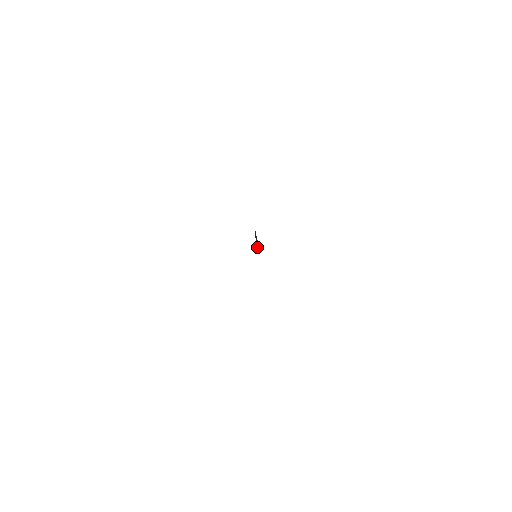
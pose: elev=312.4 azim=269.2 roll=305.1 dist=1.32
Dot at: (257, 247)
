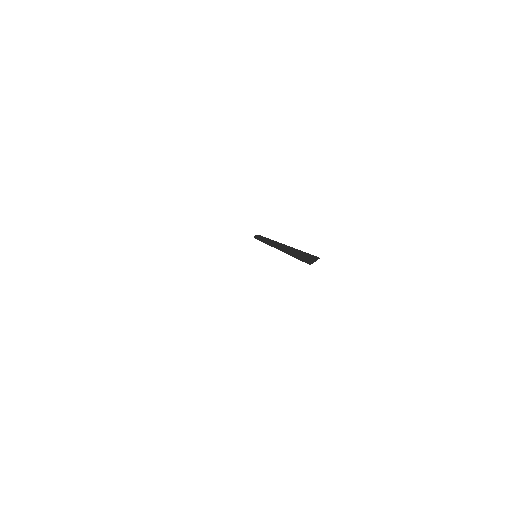
Dot at: (298, 256)
